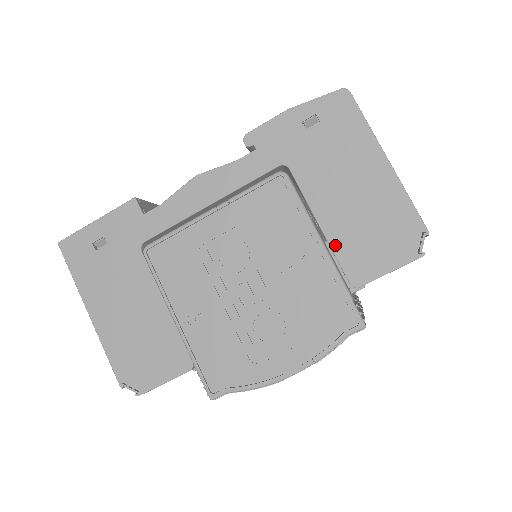
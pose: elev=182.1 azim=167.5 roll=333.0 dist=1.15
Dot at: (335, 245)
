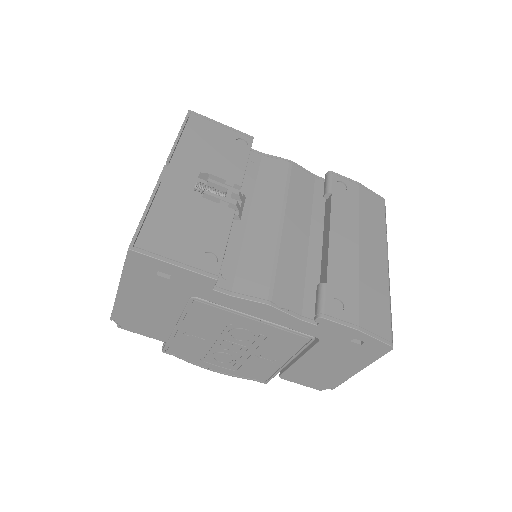
Dot at: (293, 368)
